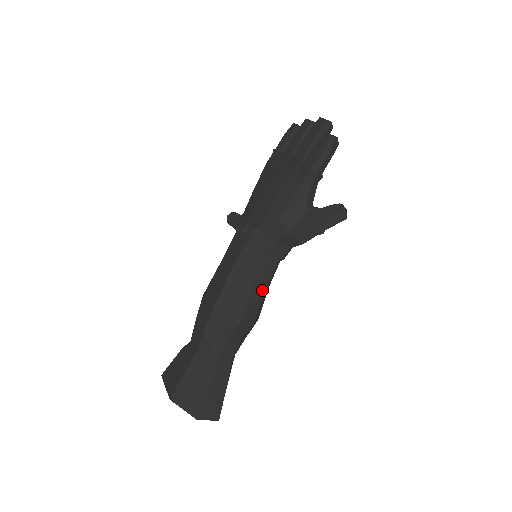
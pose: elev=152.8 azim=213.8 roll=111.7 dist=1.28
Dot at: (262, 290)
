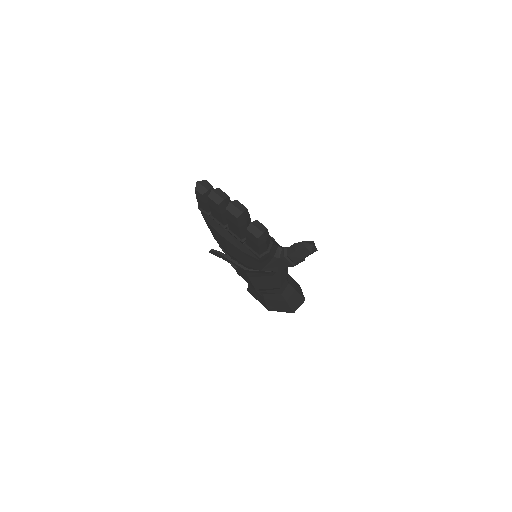
Dot at: occluded
